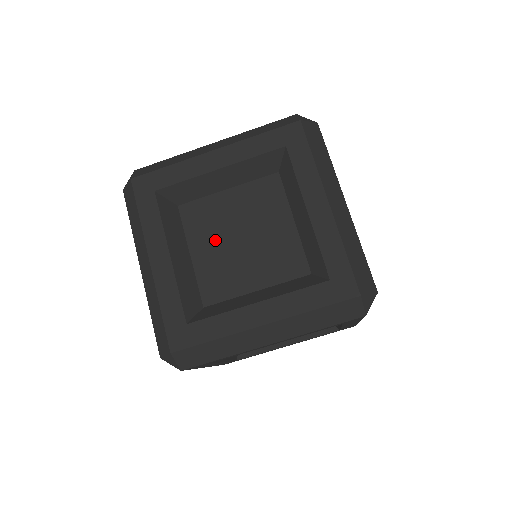
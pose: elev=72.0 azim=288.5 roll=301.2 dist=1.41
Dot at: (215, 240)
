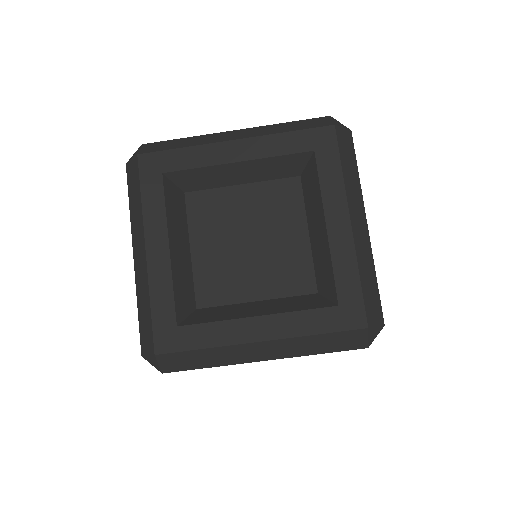
Dot at: (220, 238)
